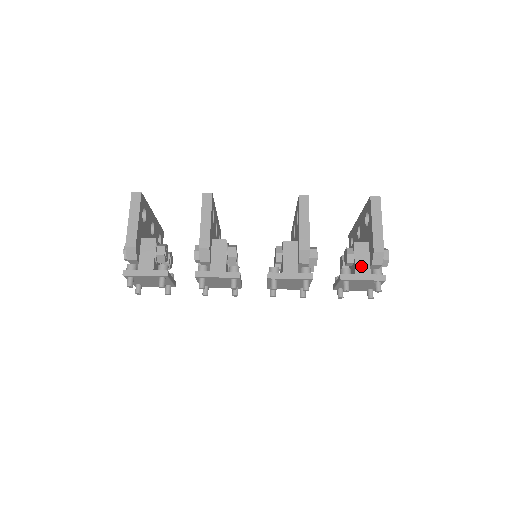
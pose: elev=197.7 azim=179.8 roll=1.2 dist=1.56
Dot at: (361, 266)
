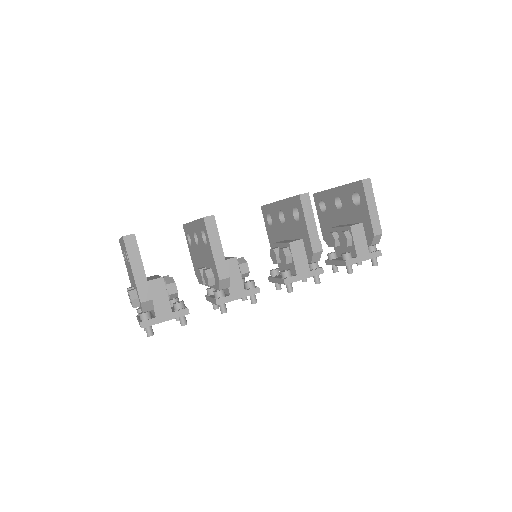
Dot at: (360, 248)
